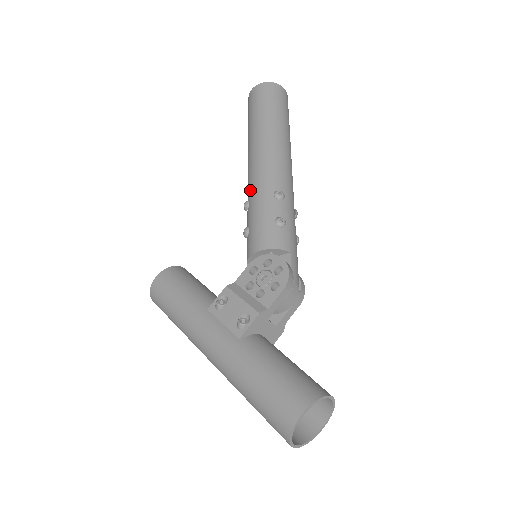
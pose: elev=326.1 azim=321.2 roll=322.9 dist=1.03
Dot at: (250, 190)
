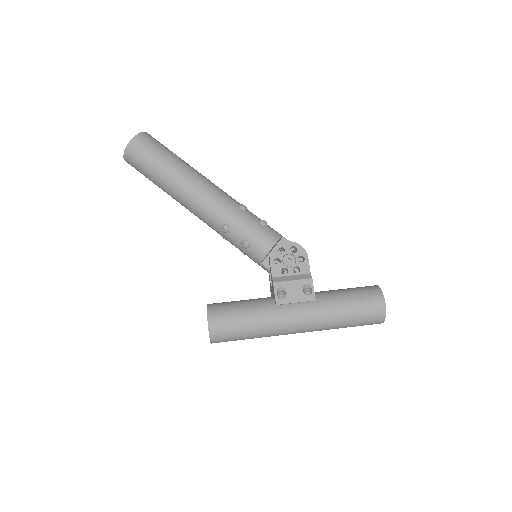
Dot at: (217, 217)
